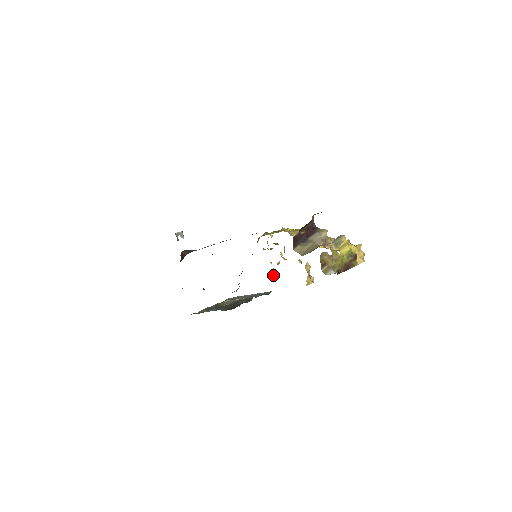
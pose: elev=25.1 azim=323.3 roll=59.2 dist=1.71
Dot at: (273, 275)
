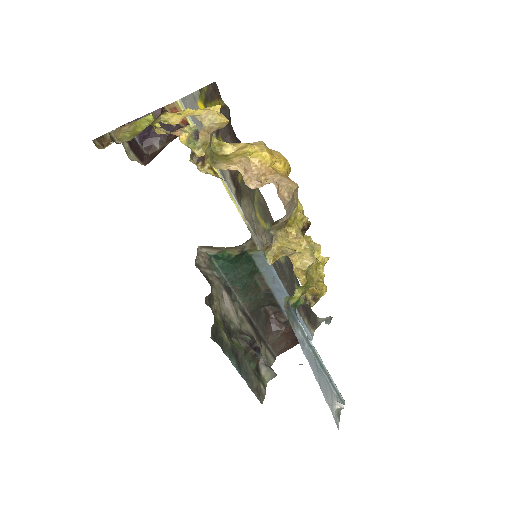
Dot at: (305, 295)
